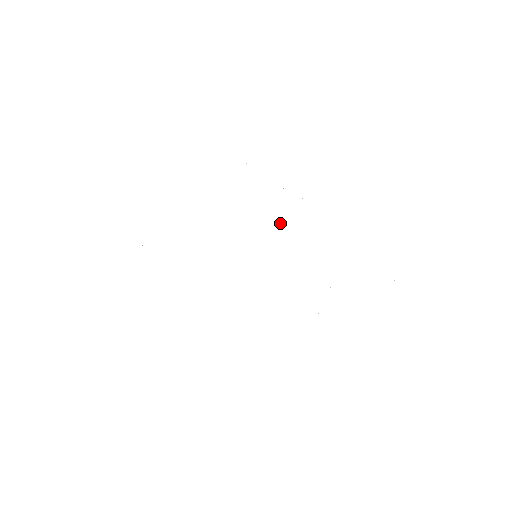
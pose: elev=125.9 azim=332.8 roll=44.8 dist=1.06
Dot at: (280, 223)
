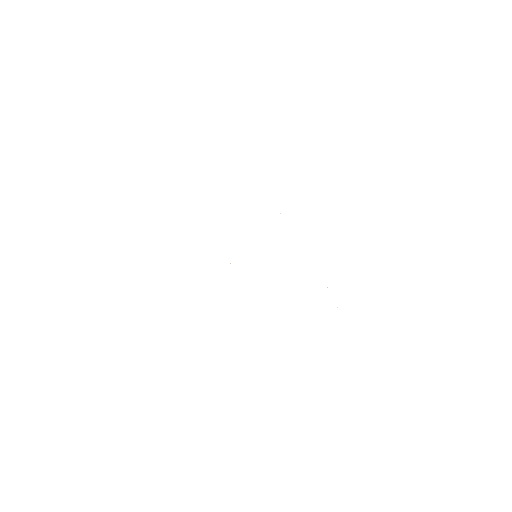
Dot at: occluded
